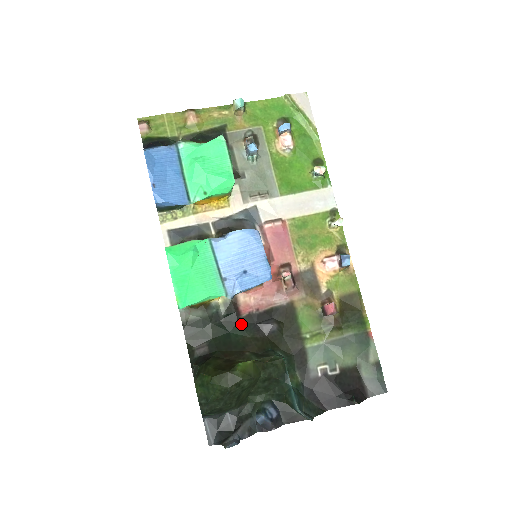
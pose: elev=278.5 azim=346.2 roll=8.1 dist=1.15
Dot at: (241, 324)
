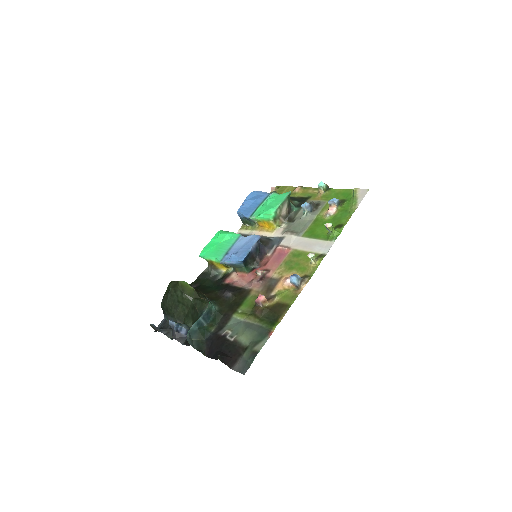
Dot at: (220, 286)
